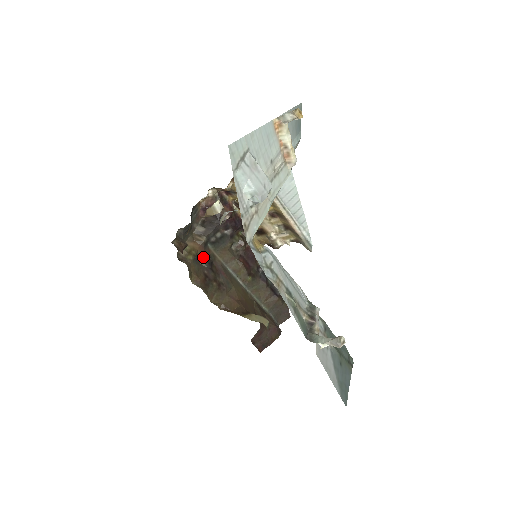
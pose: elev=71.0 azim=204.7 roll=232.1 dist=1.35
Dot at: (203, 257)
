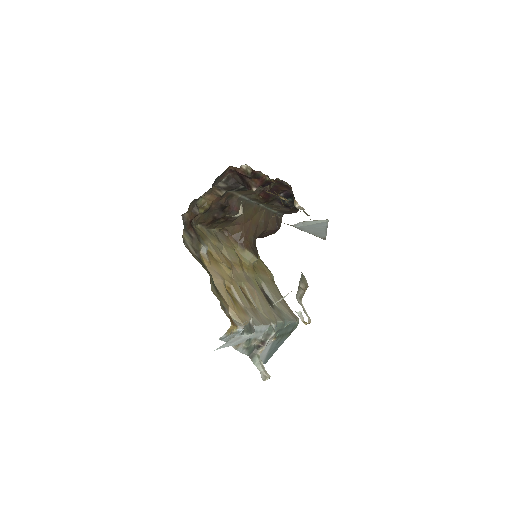
Dot at: (217, 204)
